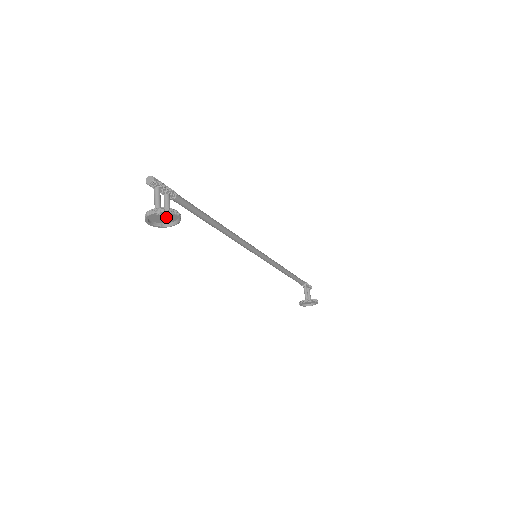
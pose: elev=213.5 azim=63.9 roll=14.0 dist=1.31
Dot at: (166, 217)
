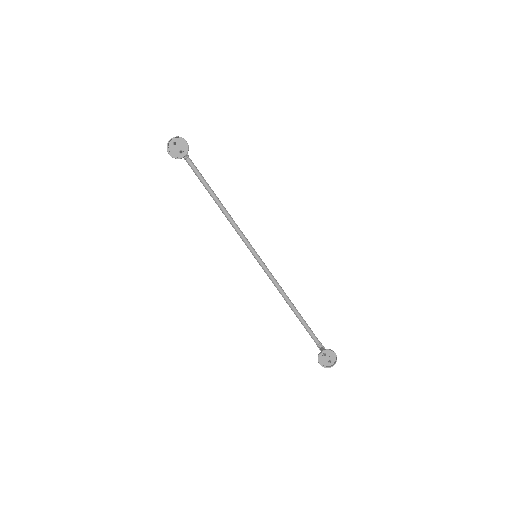
Dot at: (180, 149)
